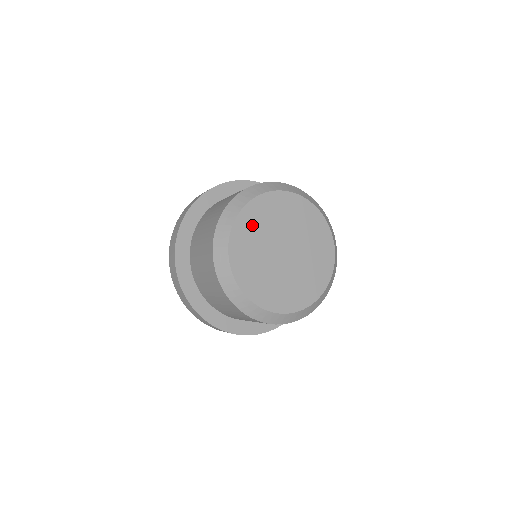
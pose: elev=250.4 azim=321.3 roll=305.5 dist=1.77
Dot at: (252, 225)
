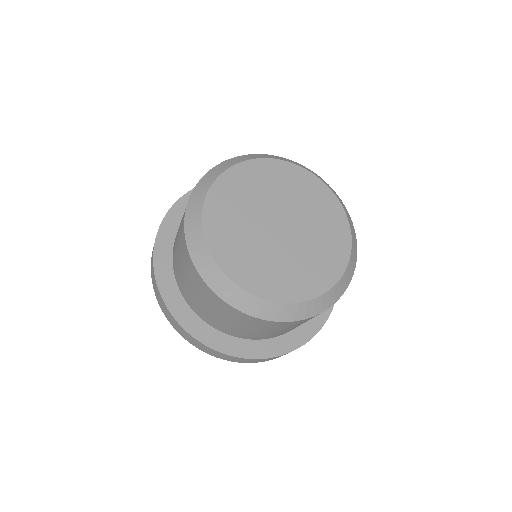
Dot at: (228, 205)
